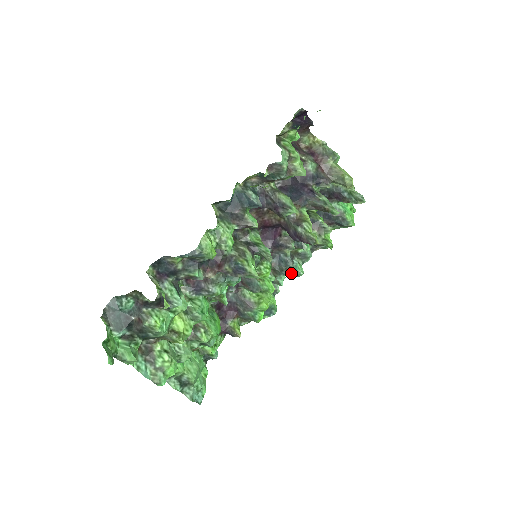
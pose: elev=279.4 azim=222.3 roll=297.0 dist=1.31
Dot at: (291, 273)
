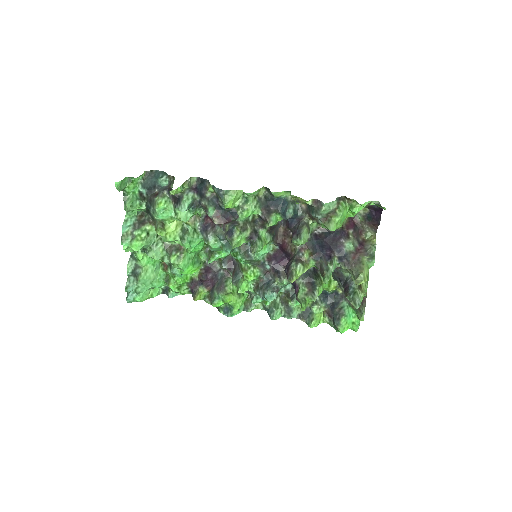
Dot at: occluded
